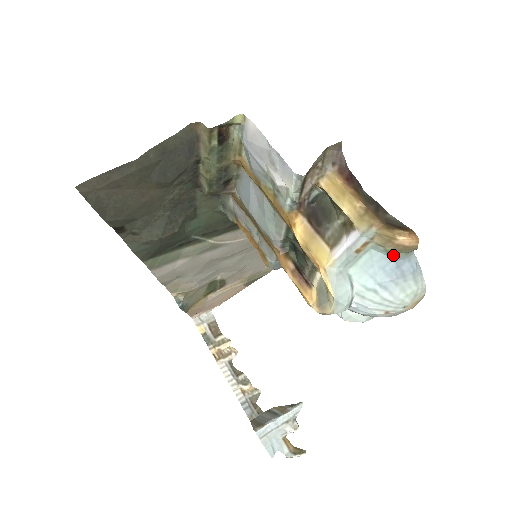
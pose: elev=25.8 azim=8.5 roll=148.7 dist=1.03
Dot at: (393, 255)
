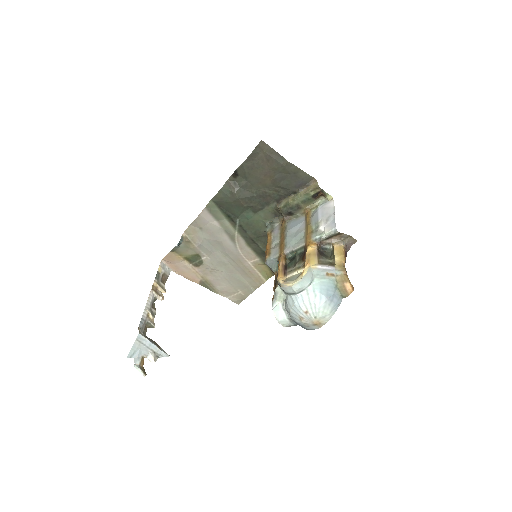
Dot at: (337, 290)
